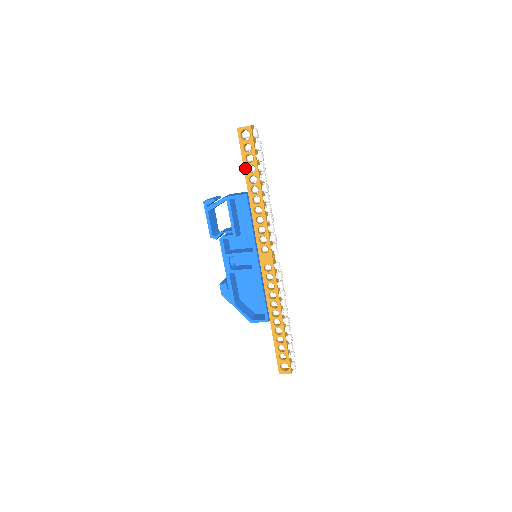
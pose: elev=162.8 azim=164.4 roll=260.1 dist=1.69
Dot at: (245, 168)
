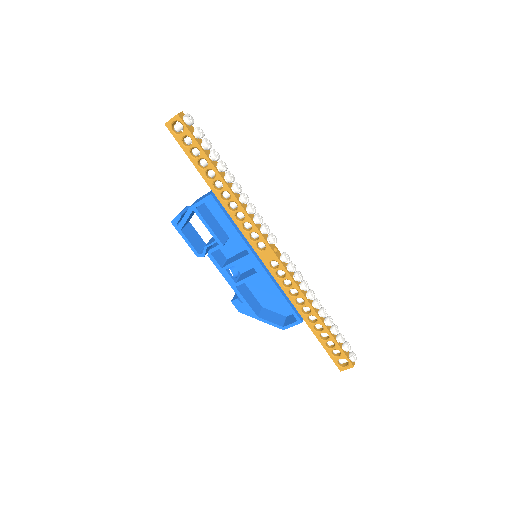
Dot at: (196, 165)
